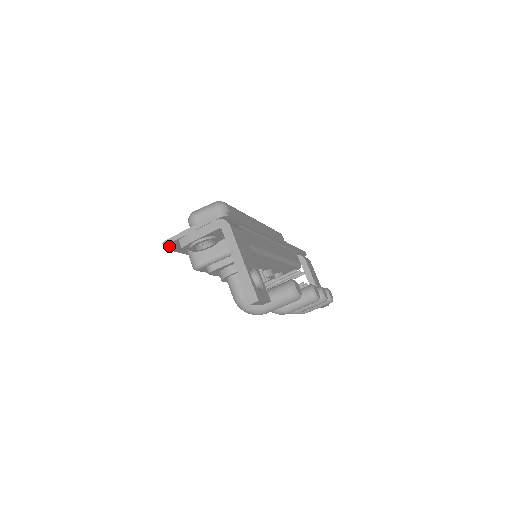
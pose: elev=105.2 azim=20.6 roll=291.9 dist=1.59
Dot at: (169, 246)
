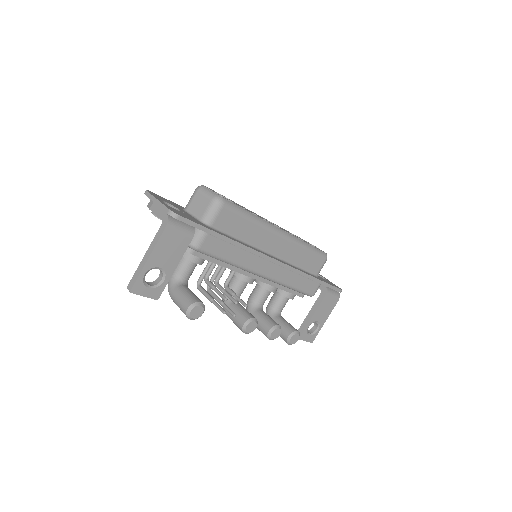
Dot at: occluded
